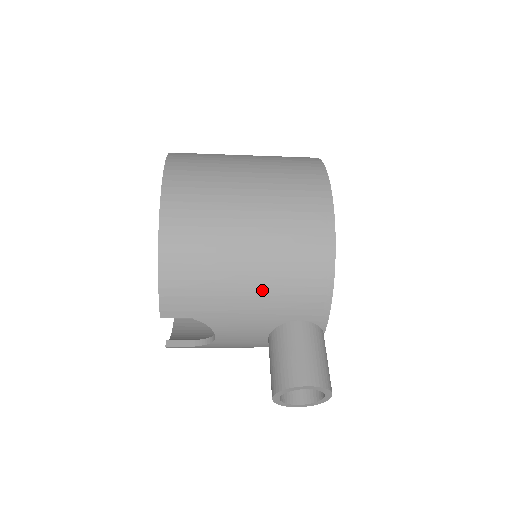
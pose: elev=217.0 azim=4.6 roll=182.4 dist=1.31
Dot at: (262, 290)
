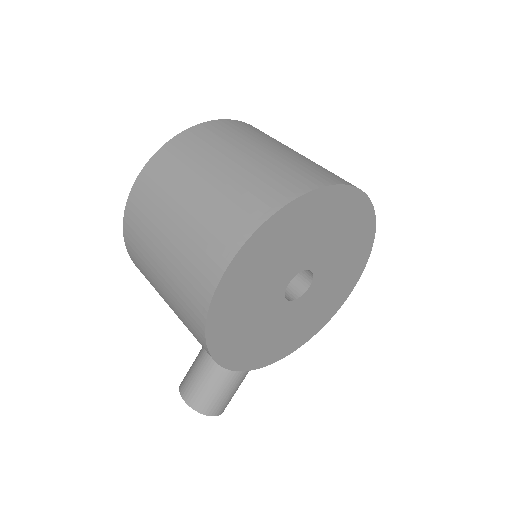
Dot at: occluded
